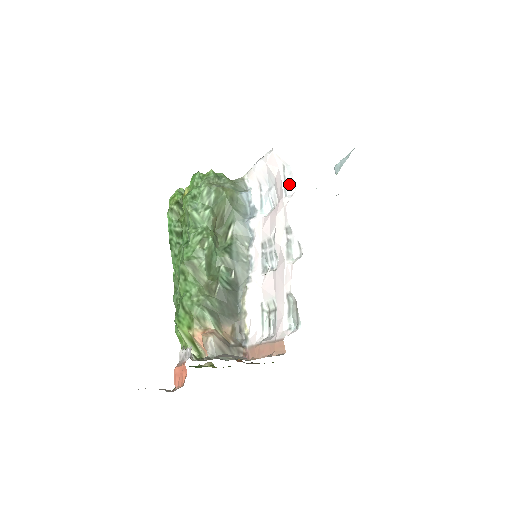
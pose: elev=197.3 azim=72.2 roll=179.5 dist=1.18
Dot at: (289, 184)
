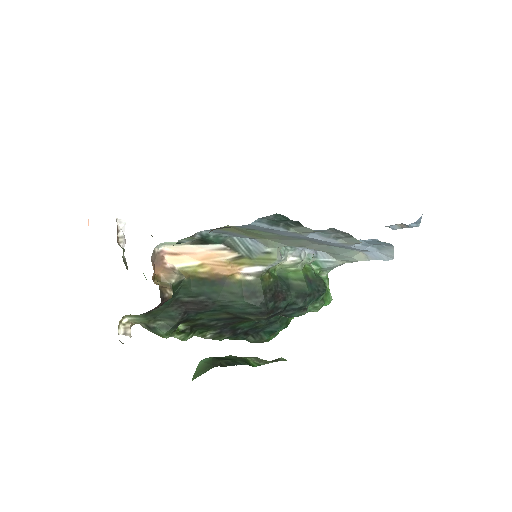
Dot at: occluded
